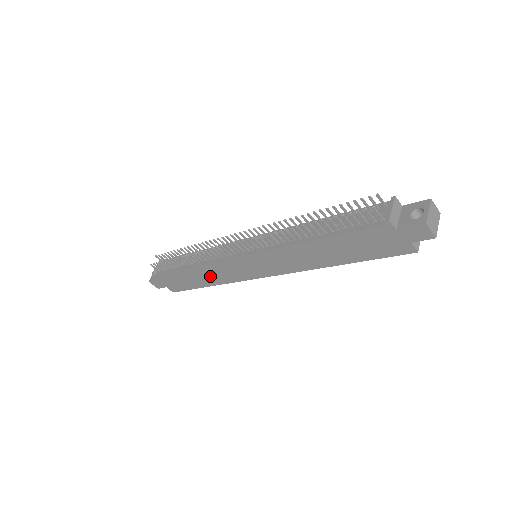
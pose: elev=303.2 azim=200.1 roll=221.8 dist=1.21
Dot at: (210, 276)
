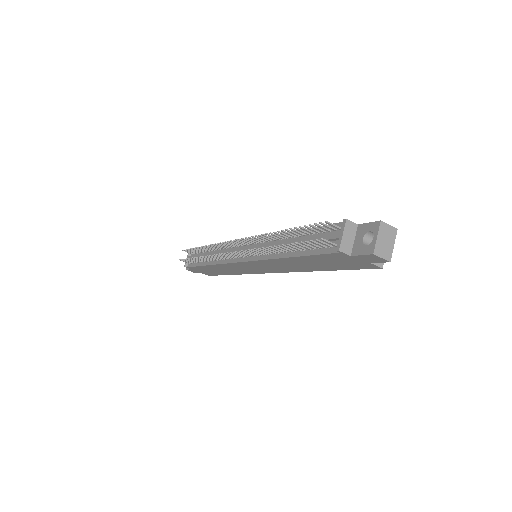
Dot at: (227, 270)
